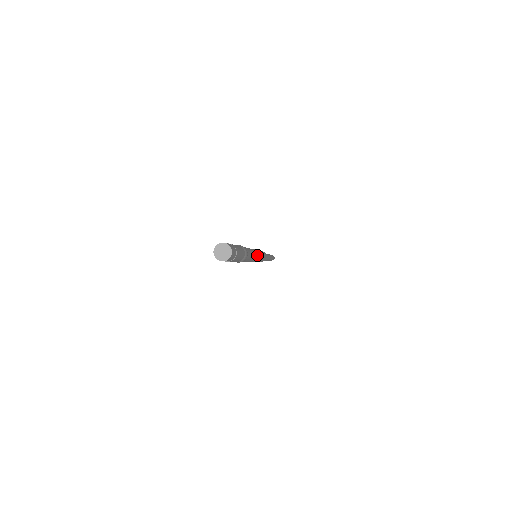
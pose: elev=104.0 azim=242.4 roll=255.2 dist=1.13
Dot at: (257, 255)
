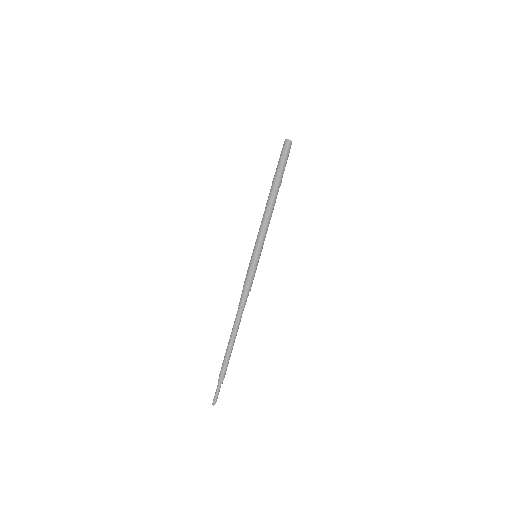
Dot at: occluded
